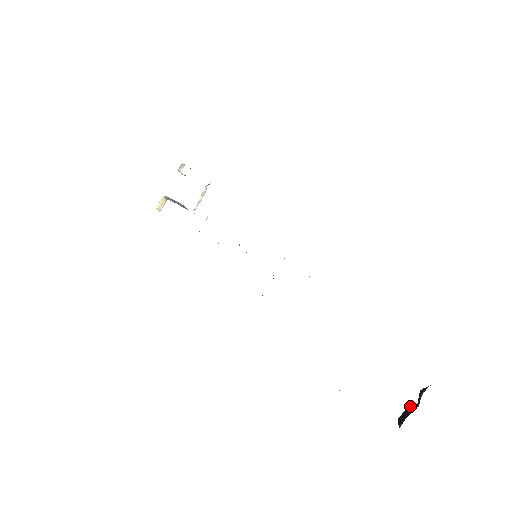
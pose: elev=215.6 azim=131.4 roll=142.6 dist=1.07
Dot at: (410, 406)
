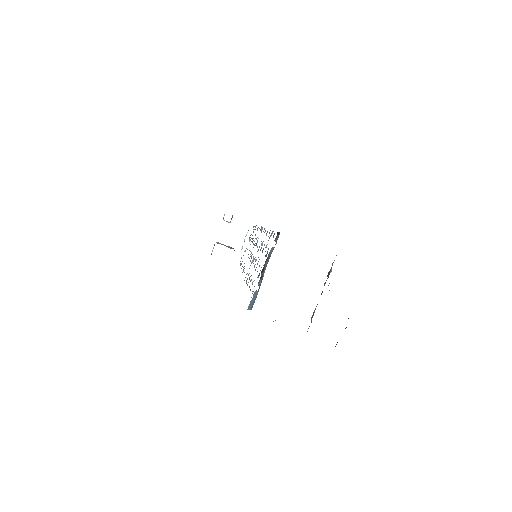
Dot at: occluded
